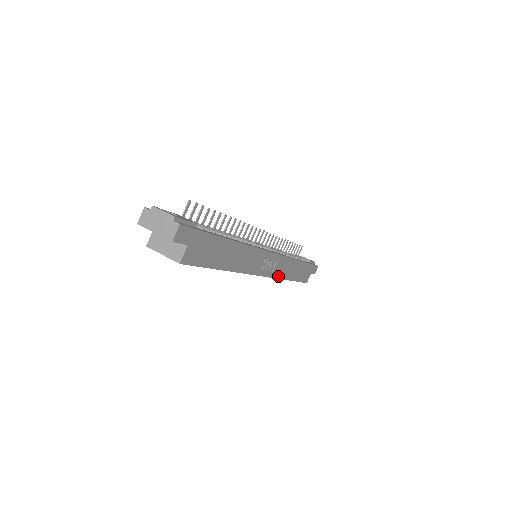
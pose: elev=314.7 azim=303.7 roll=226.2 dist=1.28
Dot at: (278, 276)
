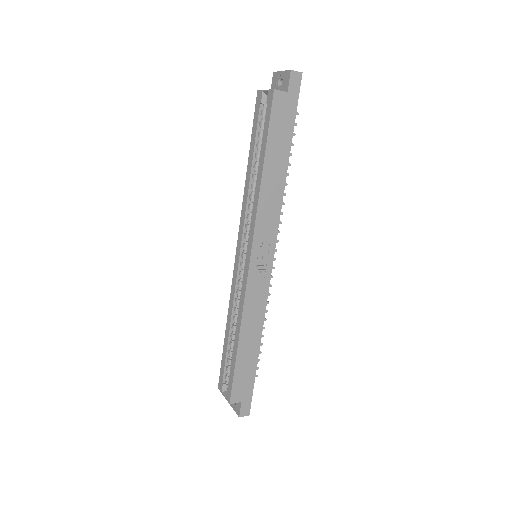
Dot at: (246, 301)
